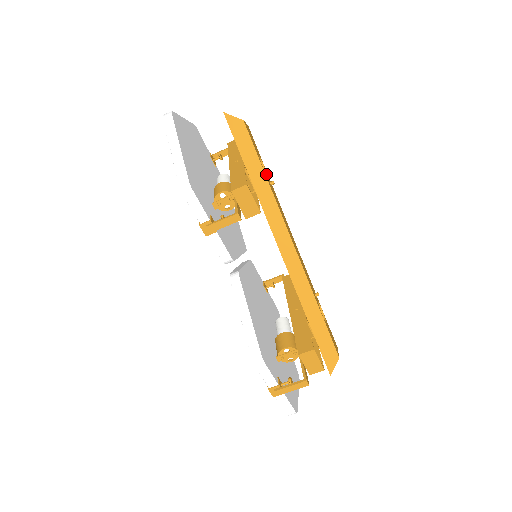
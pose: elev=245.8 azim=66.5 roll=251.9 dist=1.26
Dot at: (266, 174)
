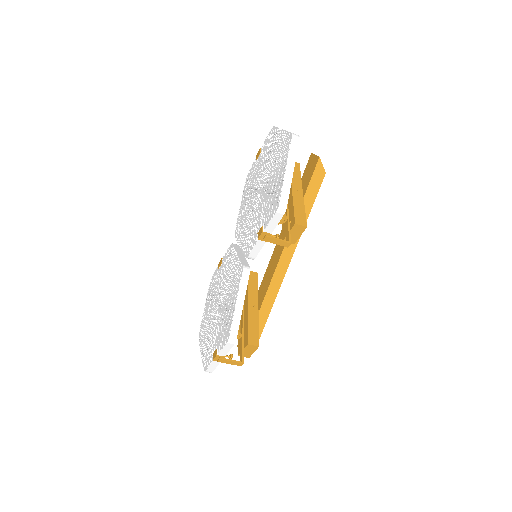
Dot at: occluded
